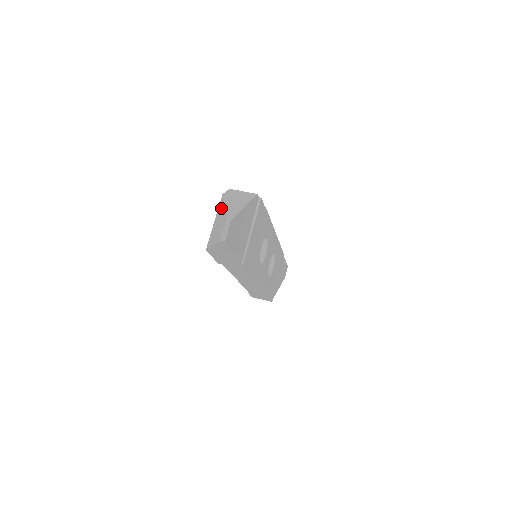
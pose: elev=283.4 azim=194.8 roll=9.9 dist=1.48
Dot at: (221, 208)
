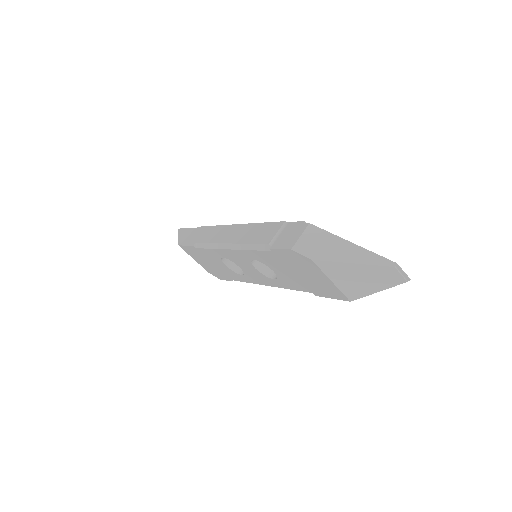
Dot at: (341, 268)
